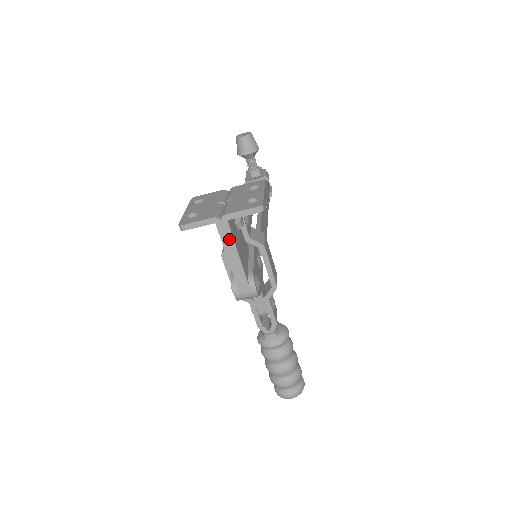
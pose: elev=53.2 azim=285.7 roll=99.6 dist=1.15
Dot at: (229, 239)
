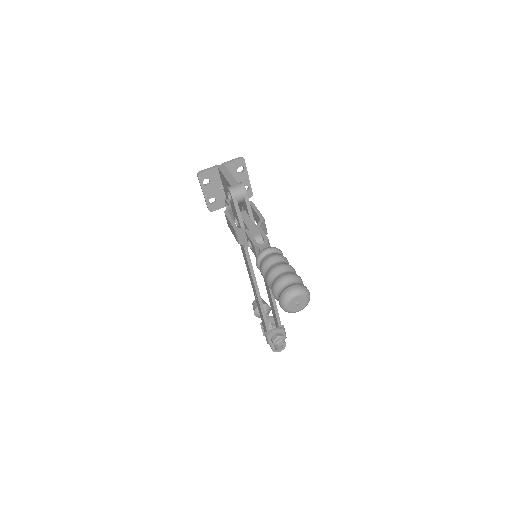
Dot at: (225, 170)
